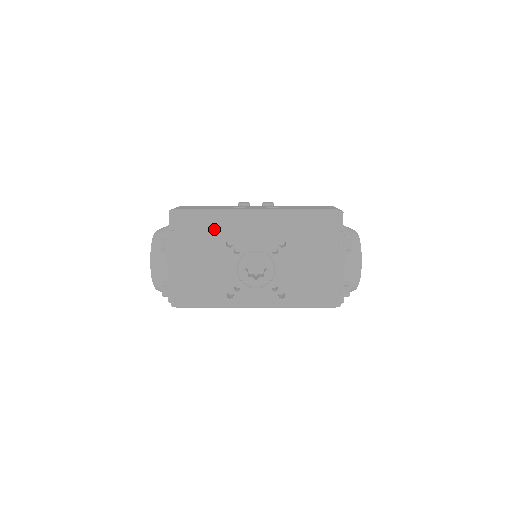
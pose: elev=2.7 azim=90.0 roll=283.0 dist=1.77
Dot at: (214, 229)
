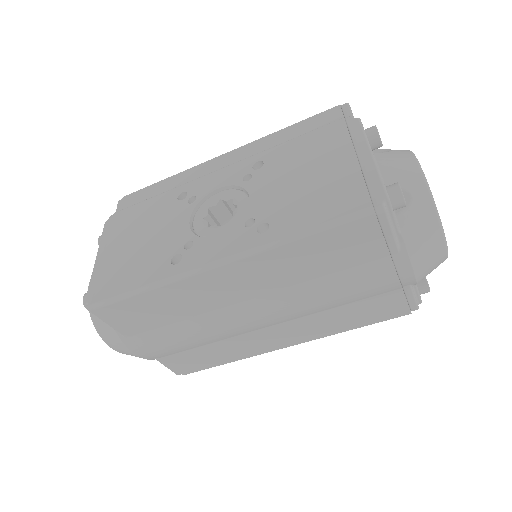
Dot at: occluded
